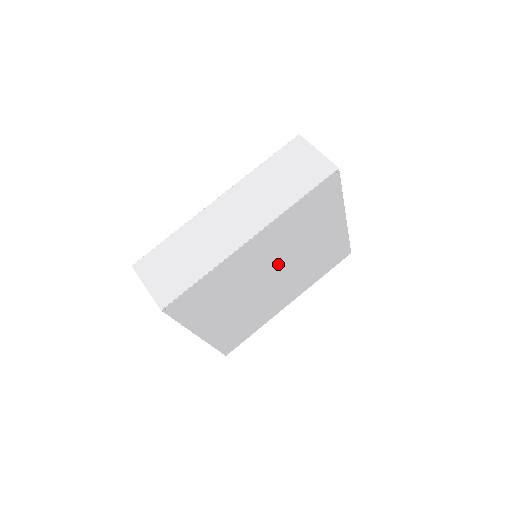
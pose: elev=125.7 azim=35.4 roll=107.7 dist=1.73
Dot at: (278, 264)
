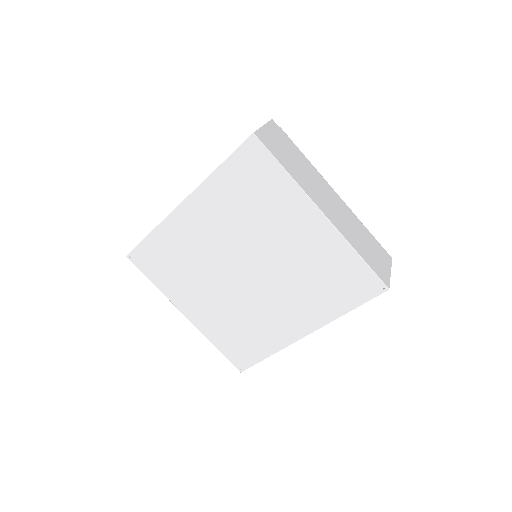
Dot at: (242, 254)
